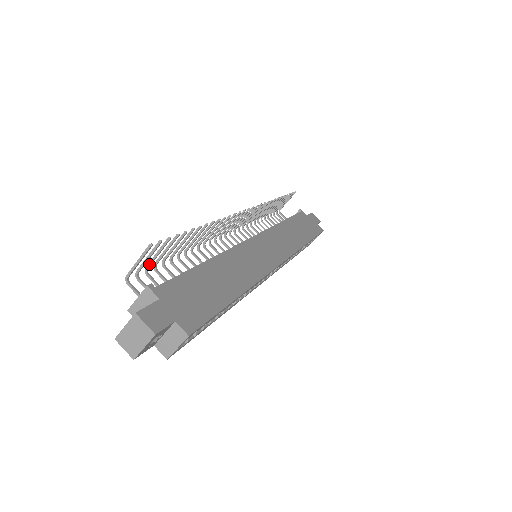
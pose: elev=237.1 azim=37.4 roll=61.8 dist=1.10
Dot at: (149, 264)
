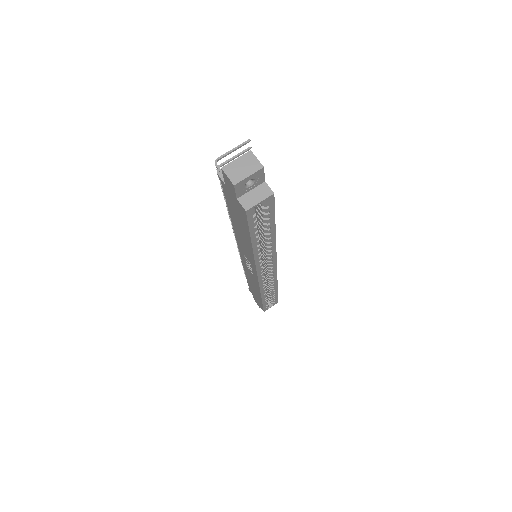
Dot at: occluded
